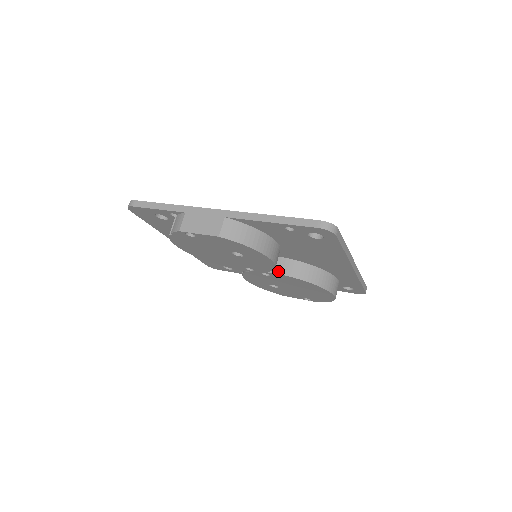
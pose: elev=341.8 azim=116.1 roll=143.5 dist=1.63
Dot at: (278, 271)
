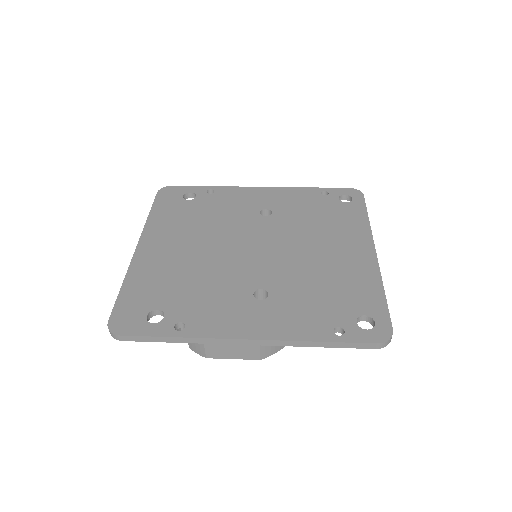
Dot at: occluded
